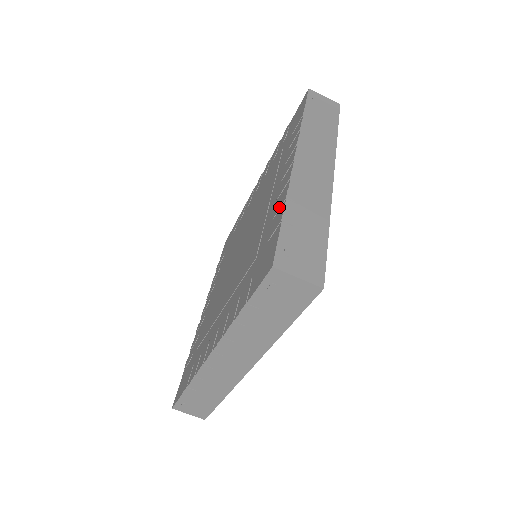
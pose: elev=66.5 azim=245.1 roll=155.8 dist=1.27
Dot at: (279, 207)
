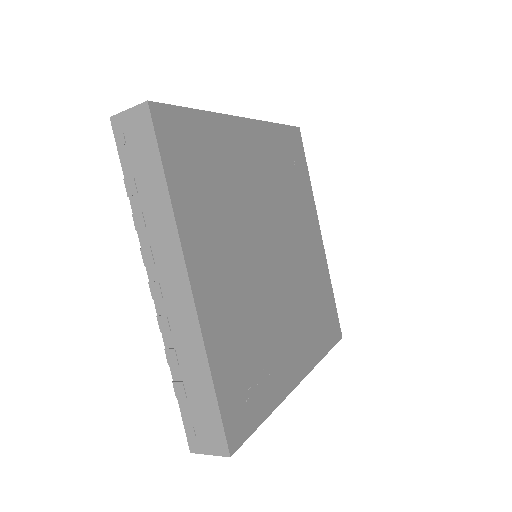
Dot at: occluded
